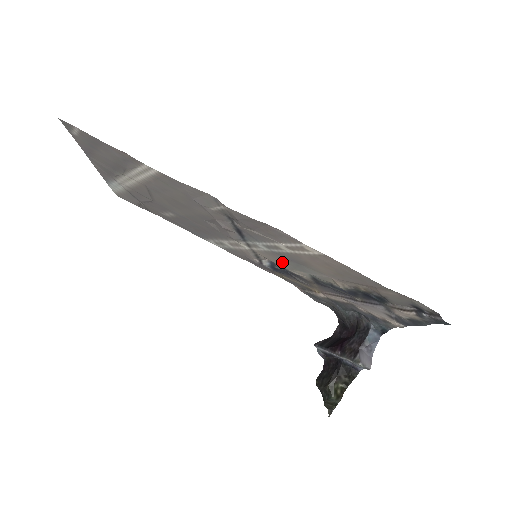
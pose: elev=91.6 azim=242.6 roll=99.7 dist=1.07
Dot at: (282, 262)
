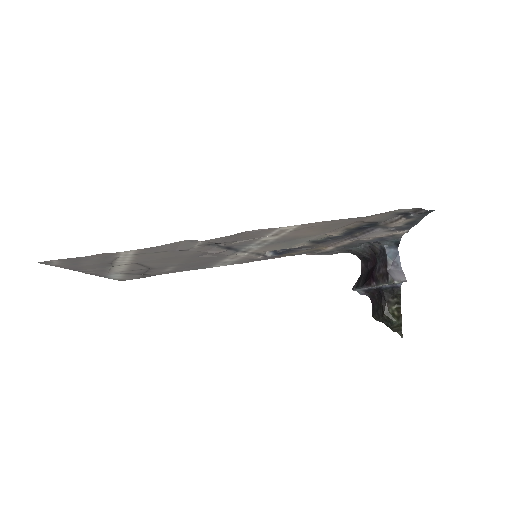
Dot at: (279, 247)
